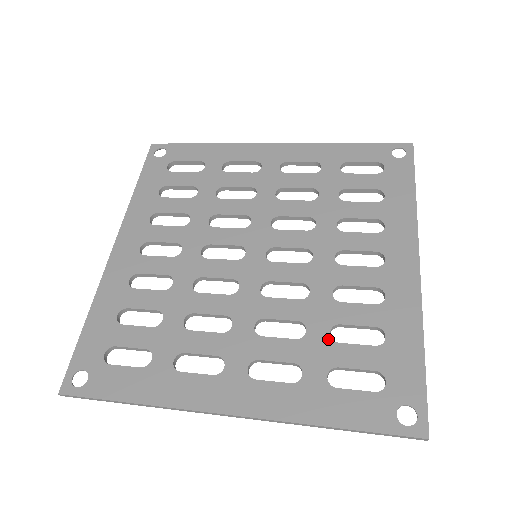
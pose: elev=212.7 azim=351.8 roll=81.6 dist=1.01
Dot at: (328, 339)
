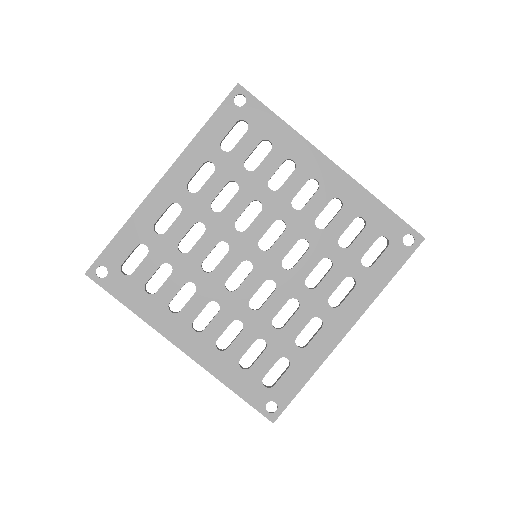
Dot at: (344, 251)
